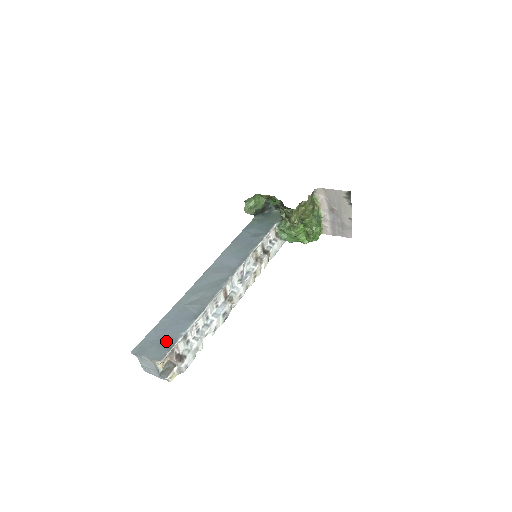
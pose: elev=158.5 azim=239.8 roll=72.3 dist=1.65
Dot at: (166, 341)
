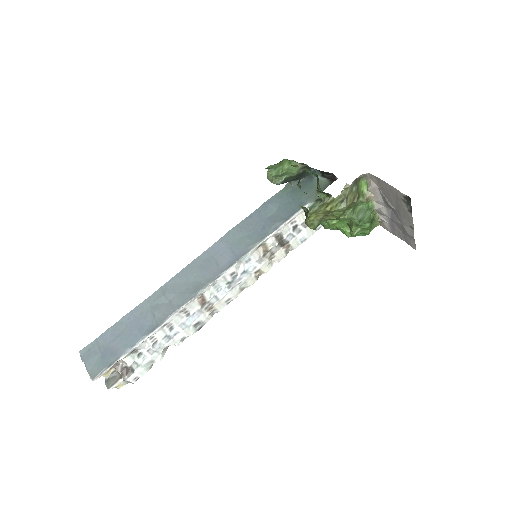
Dot at: (110, 353)
